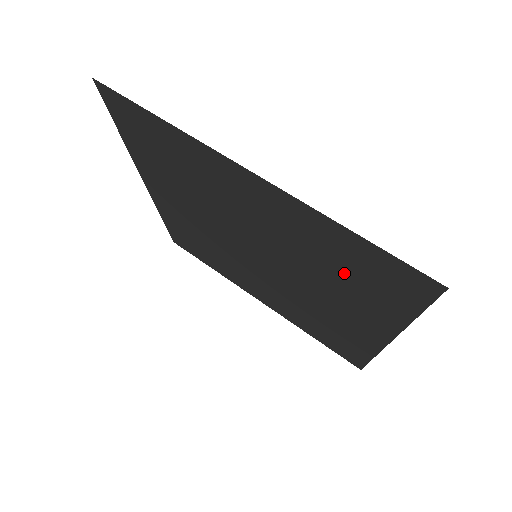
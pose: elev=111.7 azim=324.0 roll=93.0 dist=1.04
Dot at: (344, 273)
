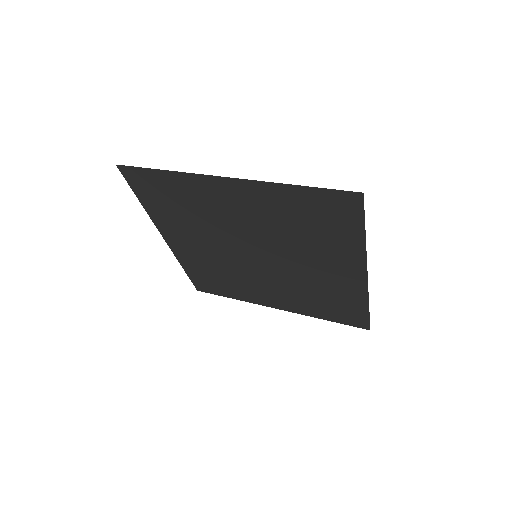
Dot at: (311, 227)
